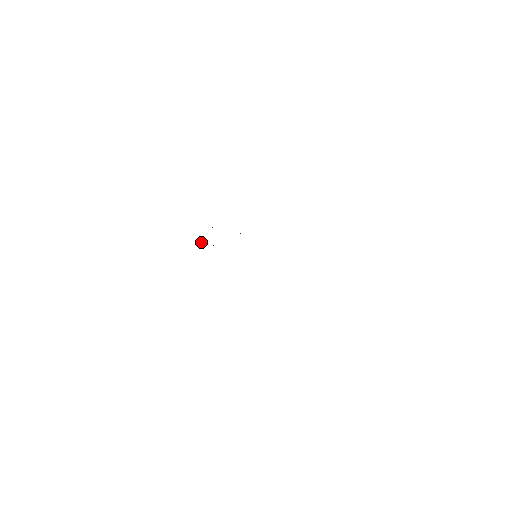
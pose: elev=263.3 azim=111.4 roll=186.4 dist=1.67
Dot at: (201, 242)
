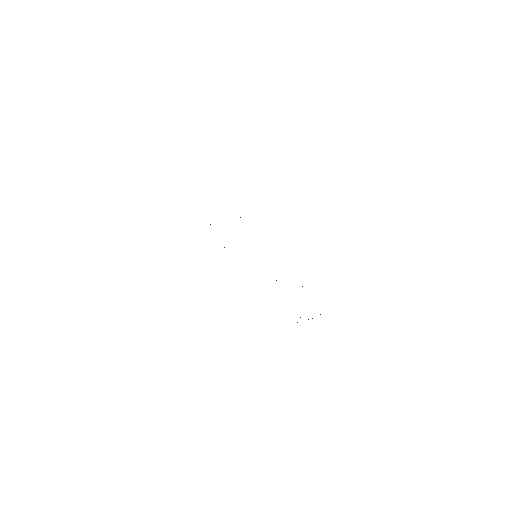
Dot at: occluded
